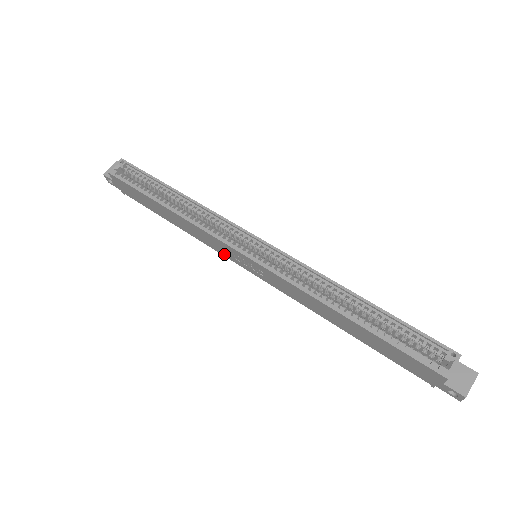
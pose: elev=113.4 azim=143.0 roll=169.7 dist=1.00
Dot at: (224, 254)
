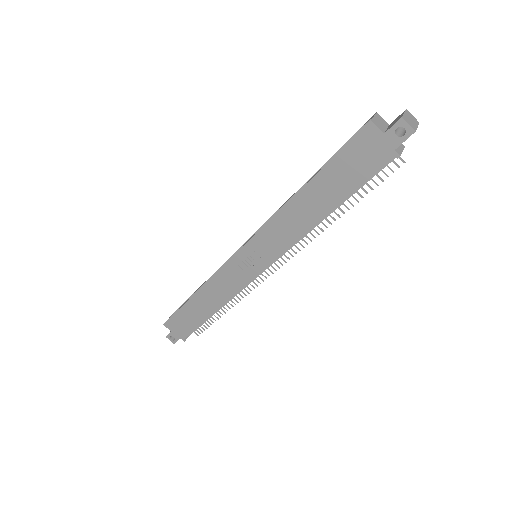
Dot at: (242, 283)
